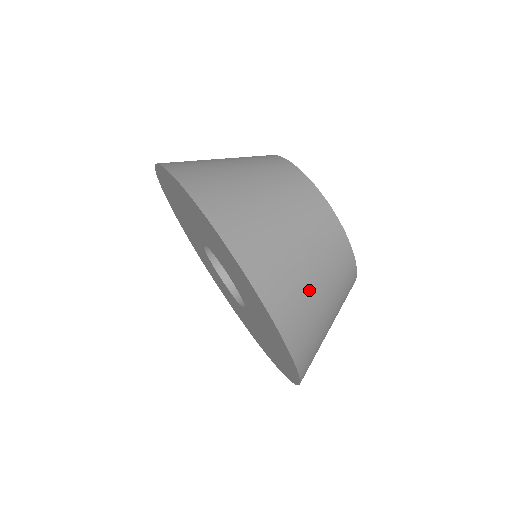
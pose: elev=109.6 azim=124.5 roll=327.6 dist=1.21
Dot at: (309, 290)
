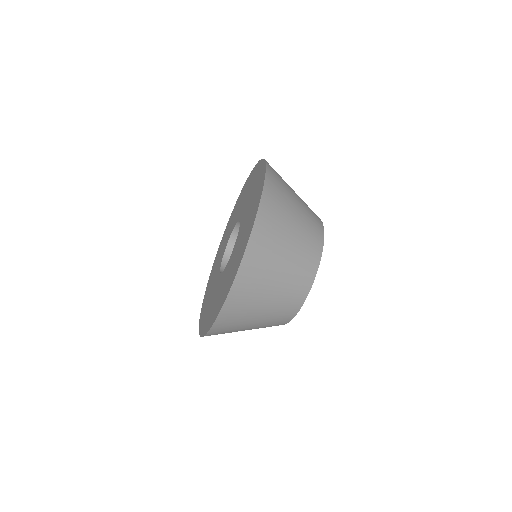
Dot at: occluded
